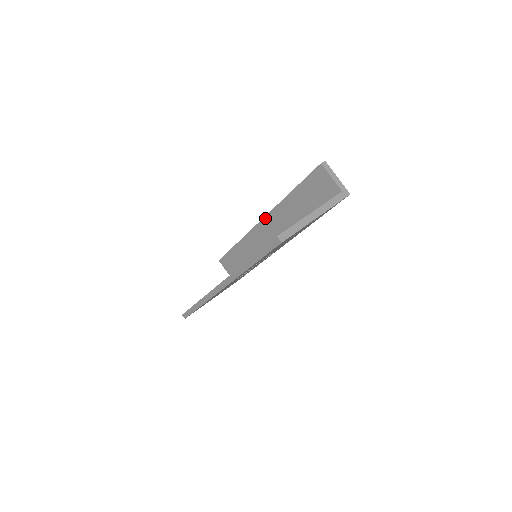
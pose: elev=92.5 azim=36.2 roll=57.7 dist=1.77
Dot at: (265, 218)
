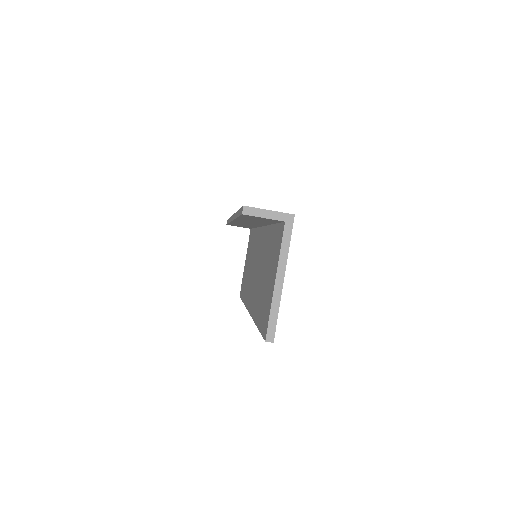
Dot at: occluded
